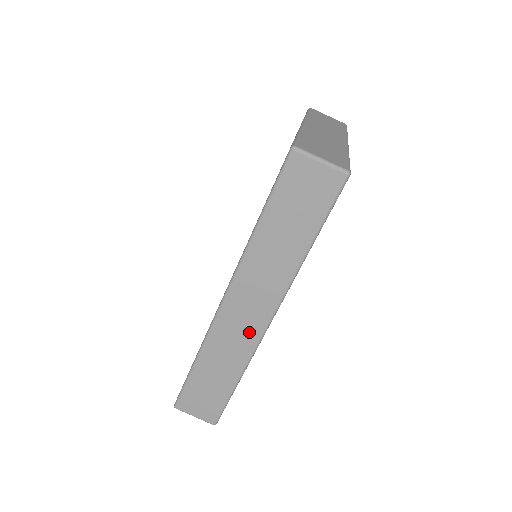
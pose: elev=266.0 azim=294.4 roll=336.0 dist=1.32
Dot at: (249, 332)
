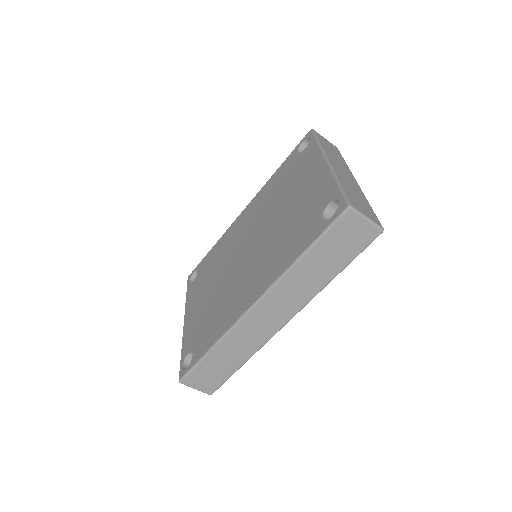
Dot at: (266, 330)
